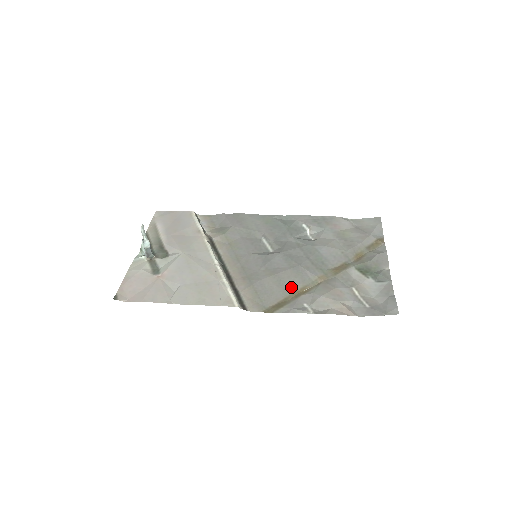
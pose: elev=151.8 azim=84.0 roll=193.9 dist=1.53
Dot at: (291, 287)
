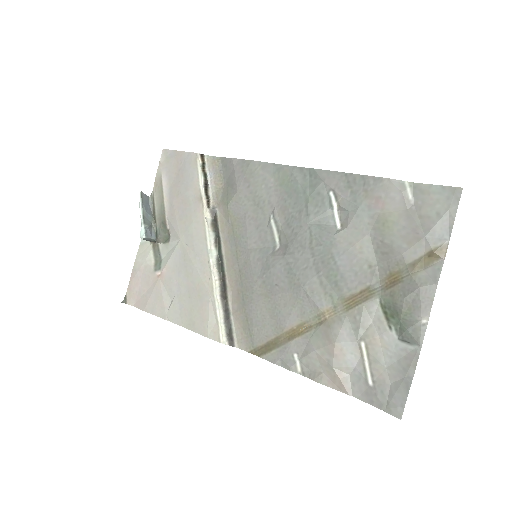
Dot at: (285, 322)
